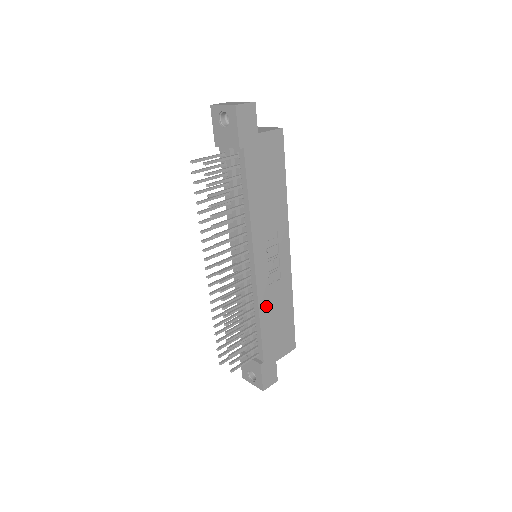
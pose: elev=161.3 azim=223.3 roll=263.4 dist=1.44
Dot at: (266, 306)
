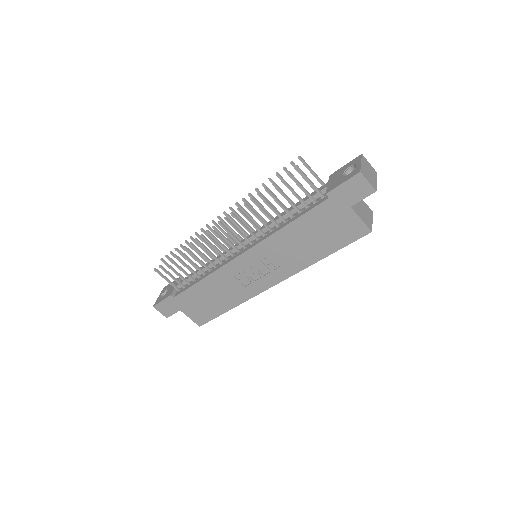
Dot at: (216, 281)
